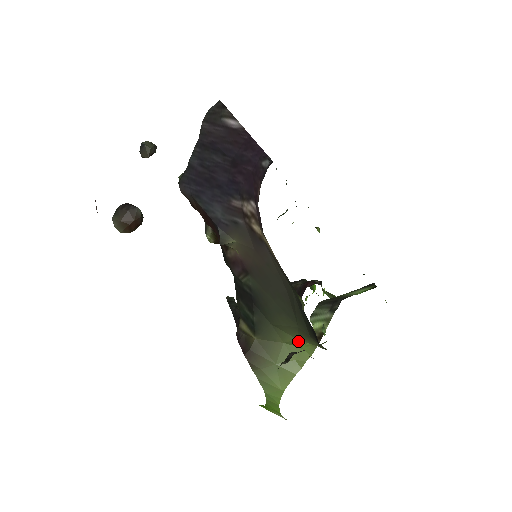
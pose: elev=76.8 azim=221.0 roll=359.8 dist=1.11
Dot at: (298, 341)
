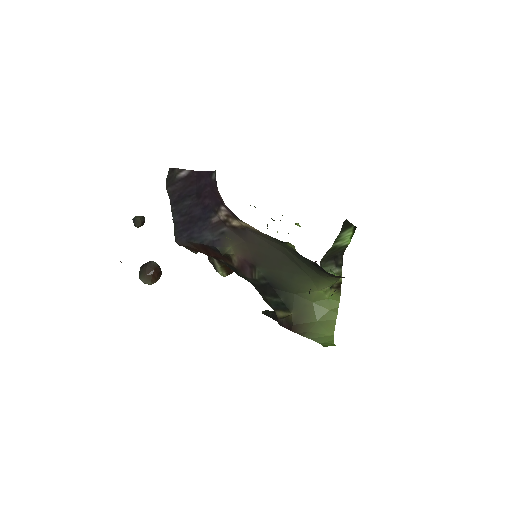
Dot at: (321, 293)
